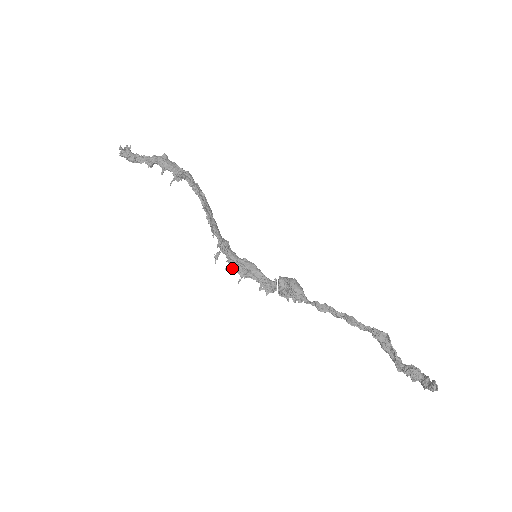
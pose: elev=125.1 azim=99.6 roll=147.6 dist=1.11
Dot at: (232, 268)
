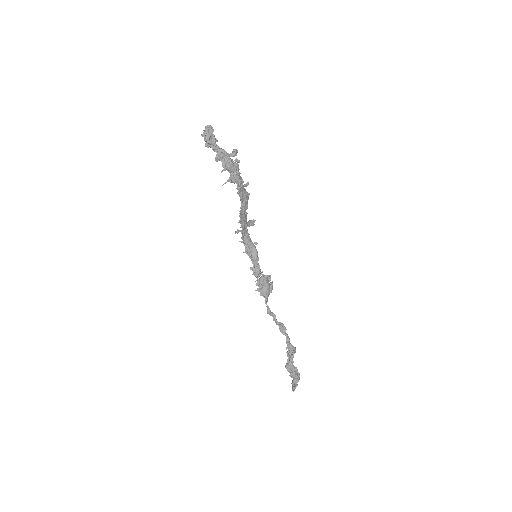
Dot at: occluded
